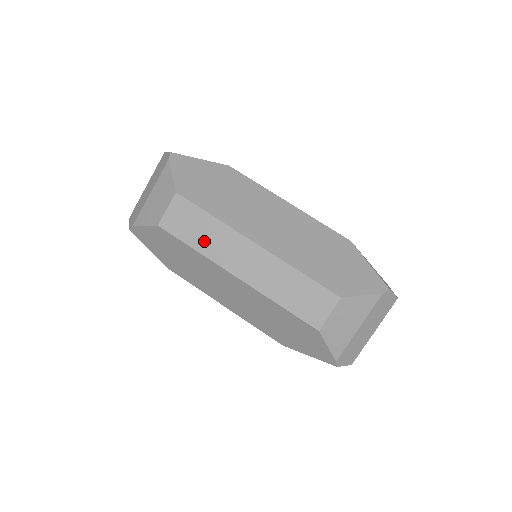
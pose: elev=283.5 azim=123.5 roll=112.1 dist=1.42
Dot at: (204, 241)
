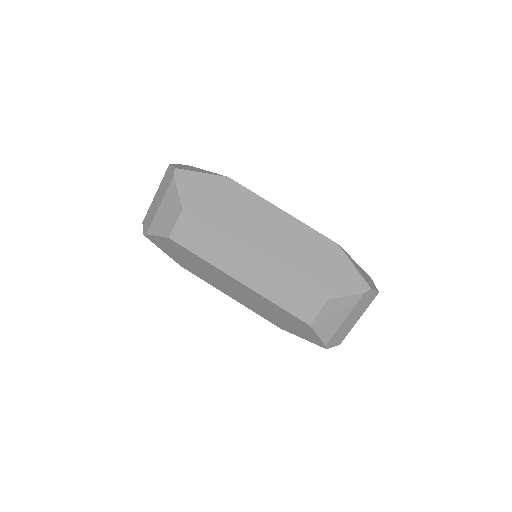
Dot at: (210, 252)
